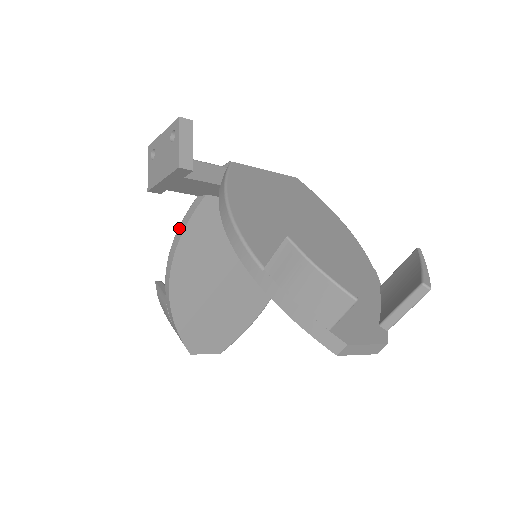
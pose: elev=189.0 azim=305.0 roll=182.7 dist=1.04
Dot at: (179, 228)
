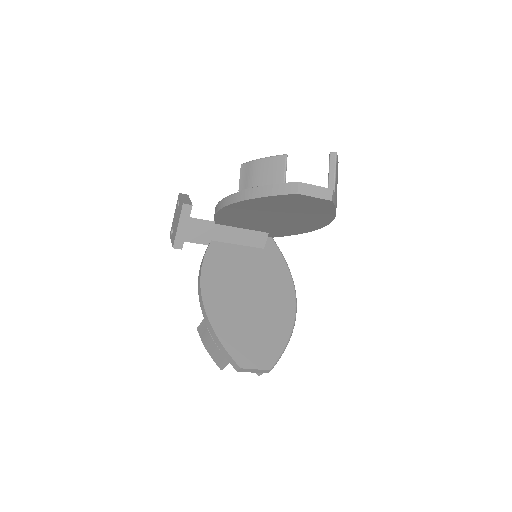
Dot at: (200, 267)
